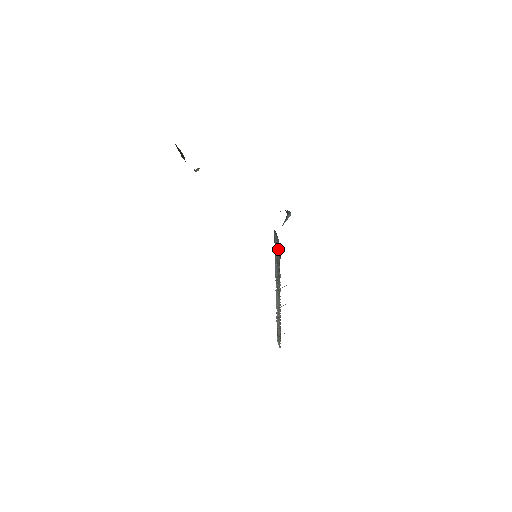
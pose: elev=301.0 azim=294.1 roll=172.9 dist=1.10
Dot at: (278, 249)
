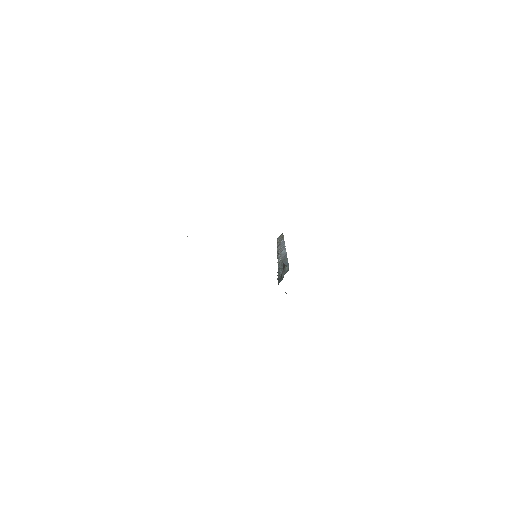
Dot at: (285, 292)
